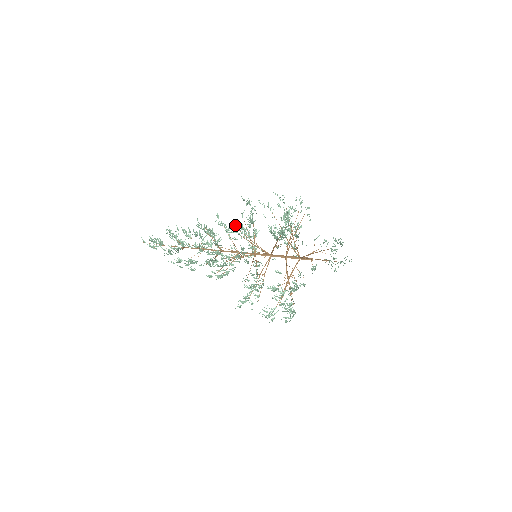
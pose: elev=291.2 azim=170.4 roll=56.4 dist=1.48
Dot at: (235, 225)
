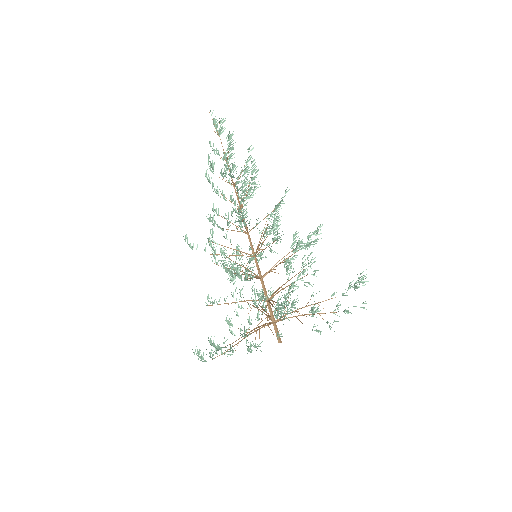
Dot at: occluded
